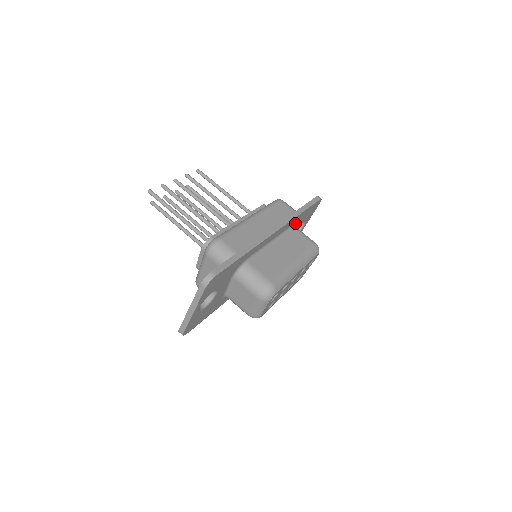
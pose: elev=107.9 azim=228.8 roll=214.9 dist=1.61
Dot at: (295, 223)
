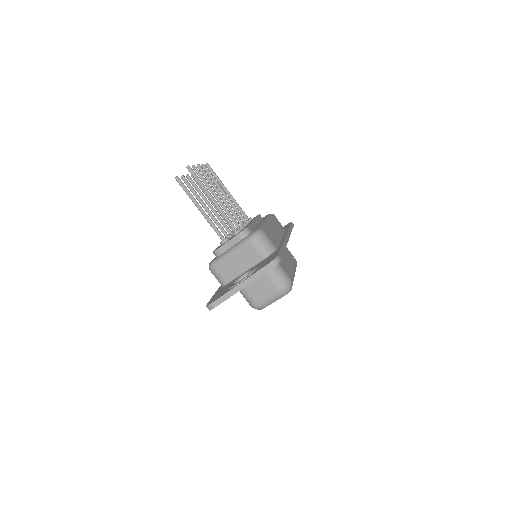
Dot at: occluded
